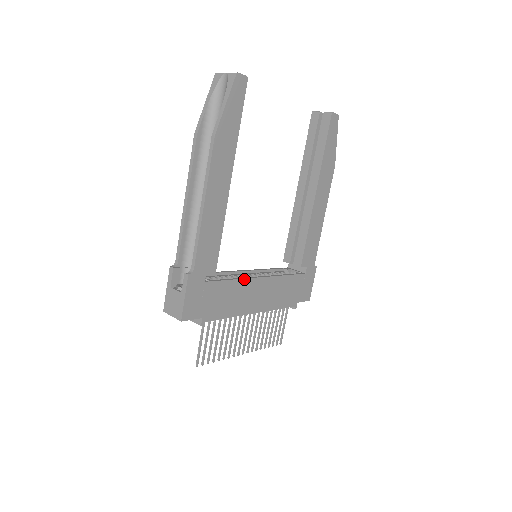
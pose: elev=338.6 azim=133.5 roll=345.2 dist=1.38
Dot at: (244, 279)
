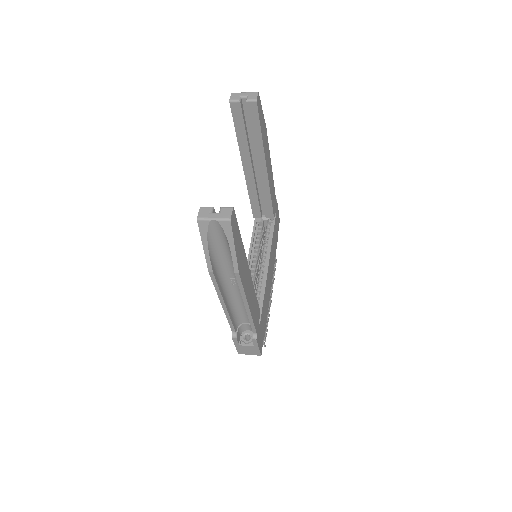
Dot at: (265, 285)
